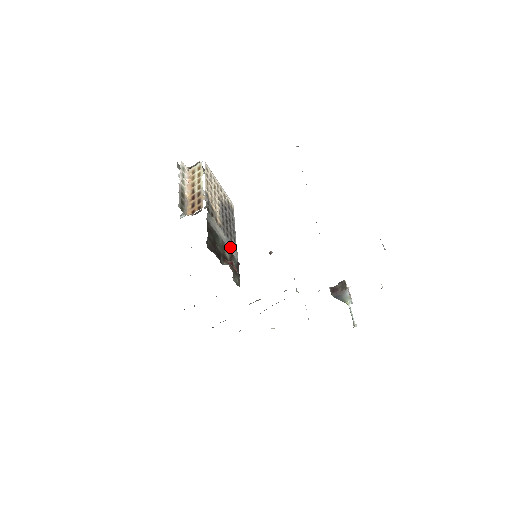
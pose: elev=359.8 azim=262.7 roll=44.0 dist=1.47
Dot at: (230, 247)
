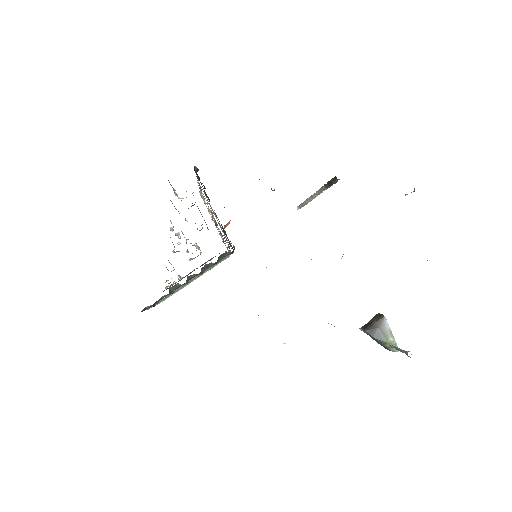
Dot at: occluded
